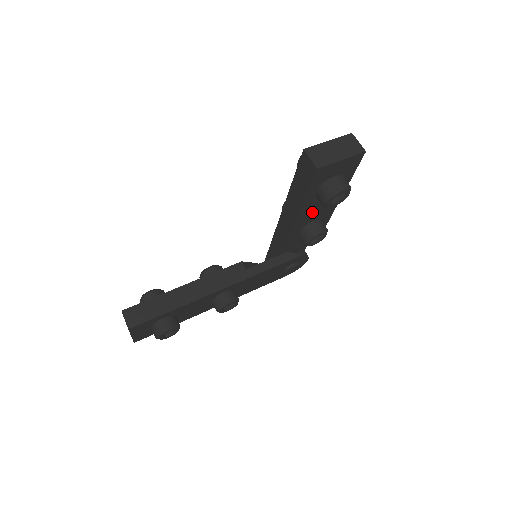
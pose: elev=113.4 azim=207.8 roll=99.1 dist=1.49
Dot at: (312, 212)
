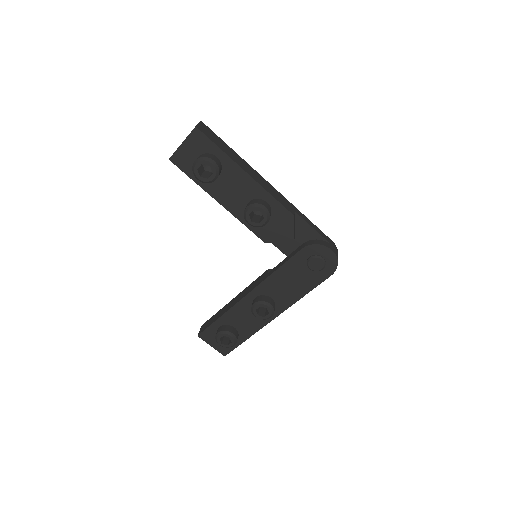
Dot at: (231, 194)
